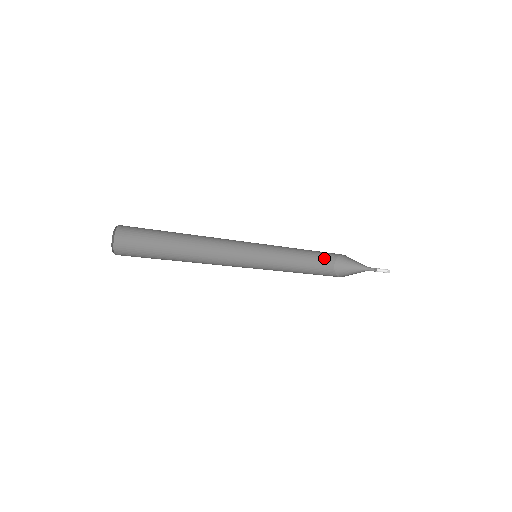
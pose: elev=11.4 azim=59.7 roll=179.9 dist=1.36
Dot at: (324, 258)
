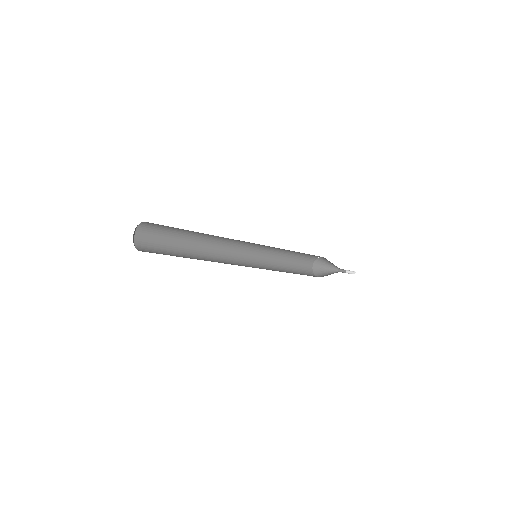
Dot at: (303, 265)
